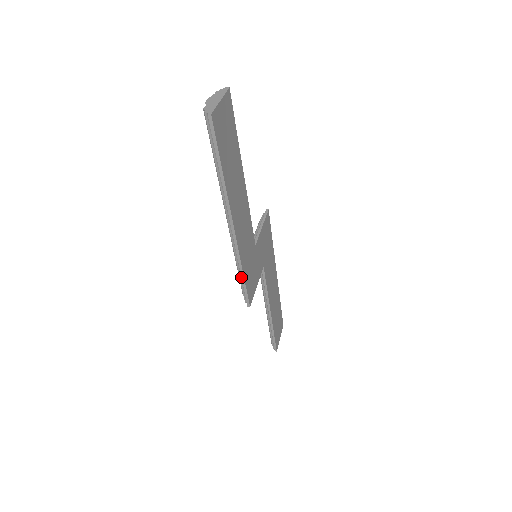
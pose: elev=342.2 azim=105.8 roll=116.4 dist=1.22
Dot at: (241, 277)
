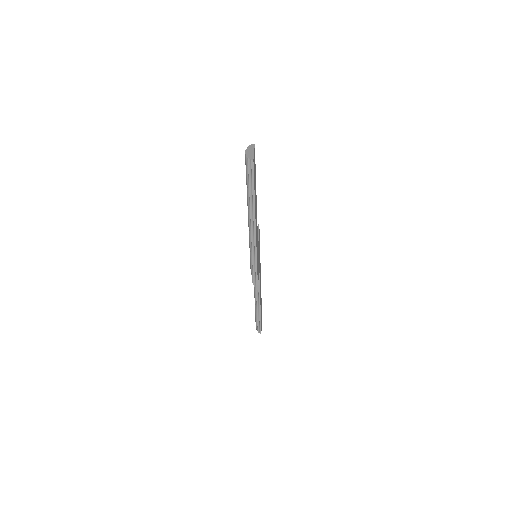
Dot at: (255, 267)
